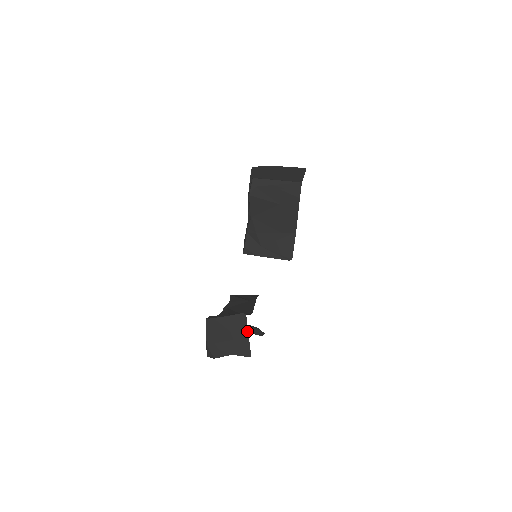
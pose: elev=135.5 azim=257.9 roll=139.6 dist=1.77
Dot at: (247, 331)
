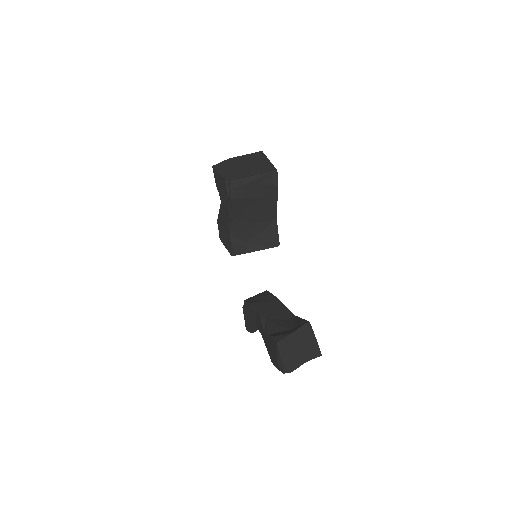
Dot at: (314, 336)
